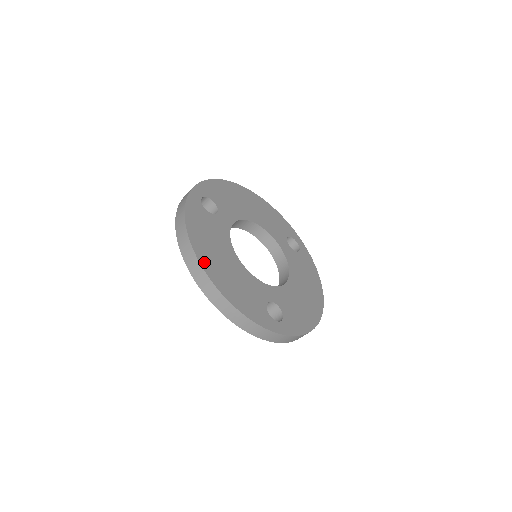
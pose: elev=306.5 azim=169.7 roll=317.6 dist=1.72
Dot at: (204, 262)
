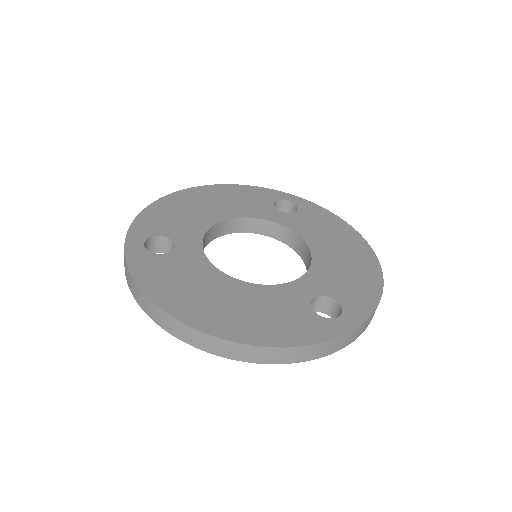
Dot at: (200, 323)
